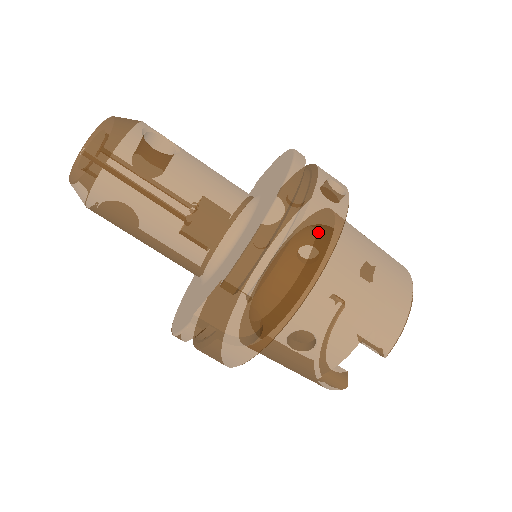
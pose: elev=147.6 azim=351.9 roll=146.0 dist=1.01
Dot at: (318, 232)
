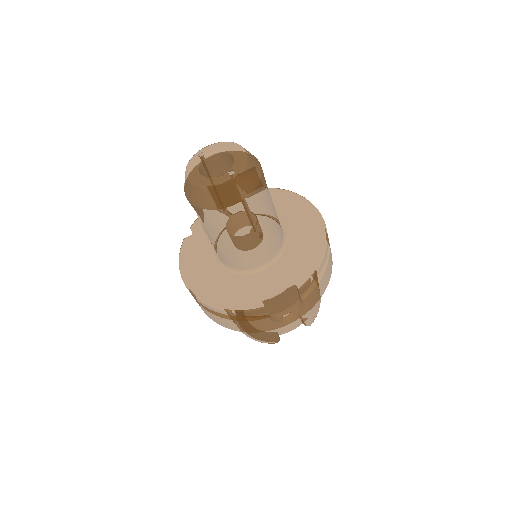
Dot at: (331, 262)
